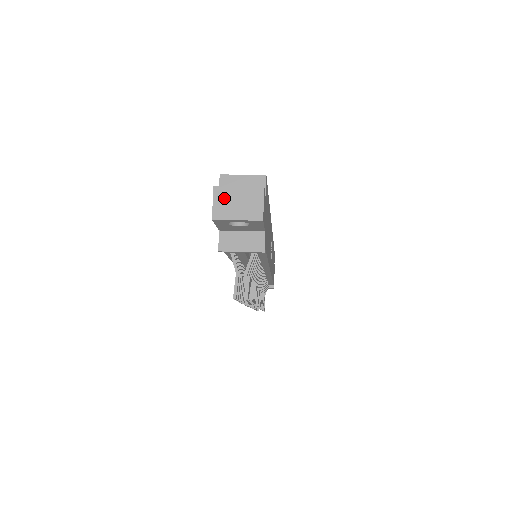
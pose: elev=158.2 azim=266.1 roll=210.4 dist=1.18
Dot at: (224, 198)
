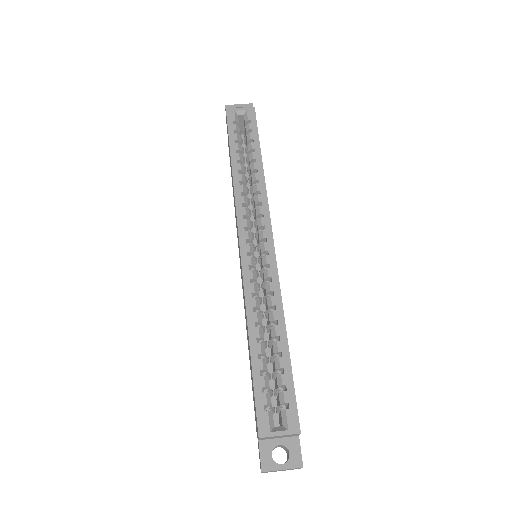
Dot at: occluded
